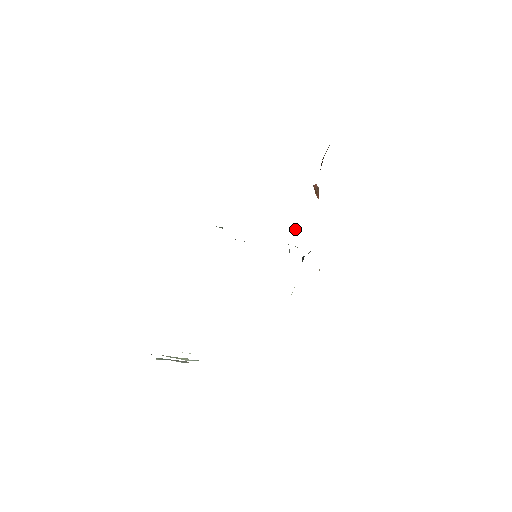
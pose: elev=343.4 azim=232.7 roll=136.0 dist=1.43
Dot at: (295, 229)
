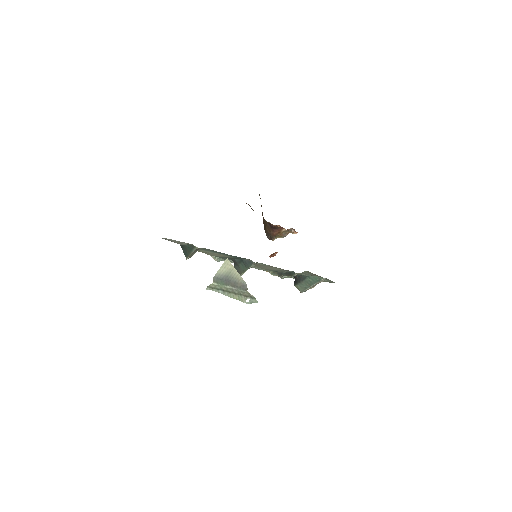
Dot at: occluded
